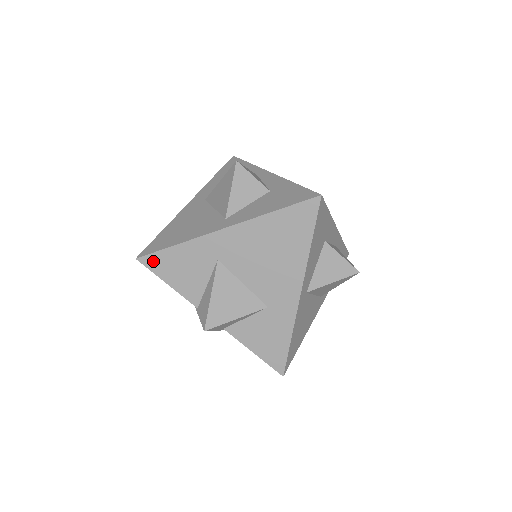
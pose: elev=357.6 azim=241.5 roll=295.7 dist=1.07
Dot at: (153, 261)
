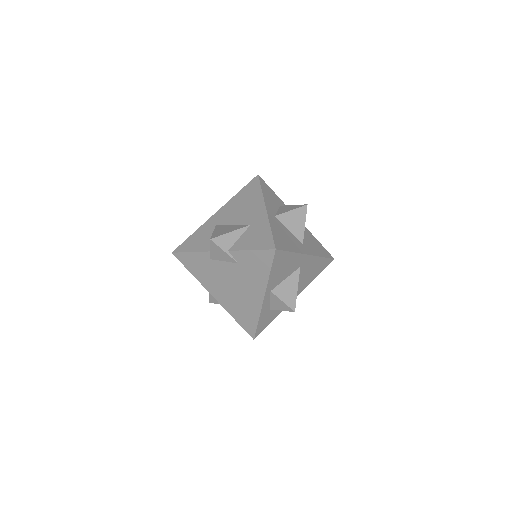
Dot at: (181, 248)
